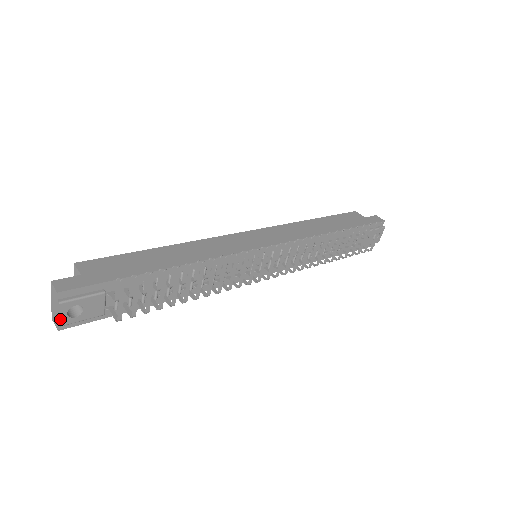
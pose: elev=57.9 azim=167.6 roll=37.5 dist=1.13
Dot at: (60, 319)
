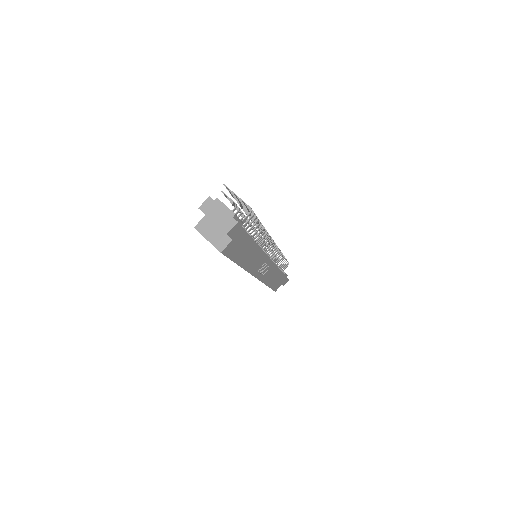
Dot at: (229, 209)
